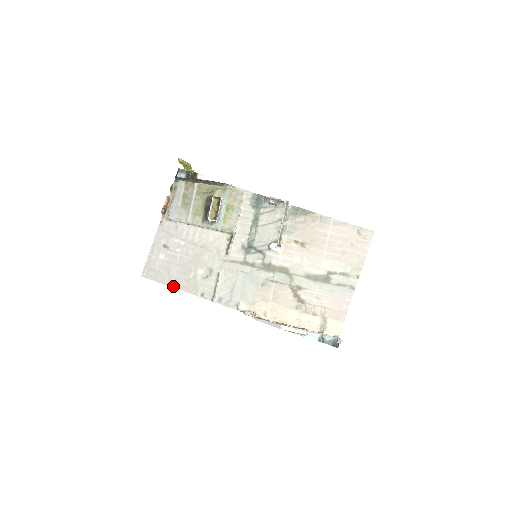
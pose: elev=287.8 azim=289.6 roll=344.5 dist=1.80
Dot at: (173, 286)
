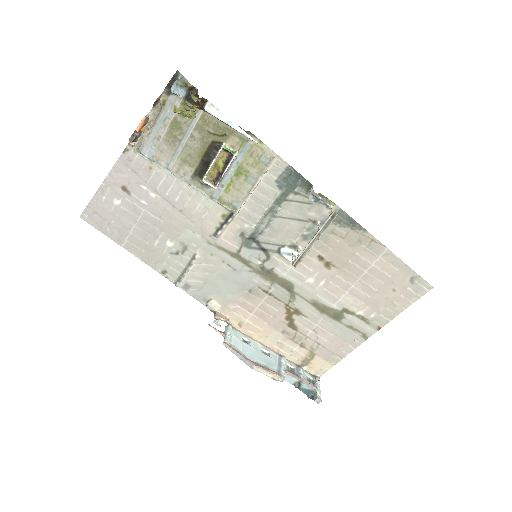
Dot at: (125, 247)
